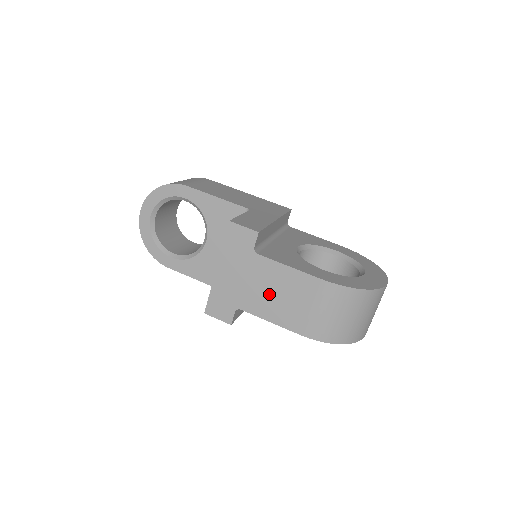
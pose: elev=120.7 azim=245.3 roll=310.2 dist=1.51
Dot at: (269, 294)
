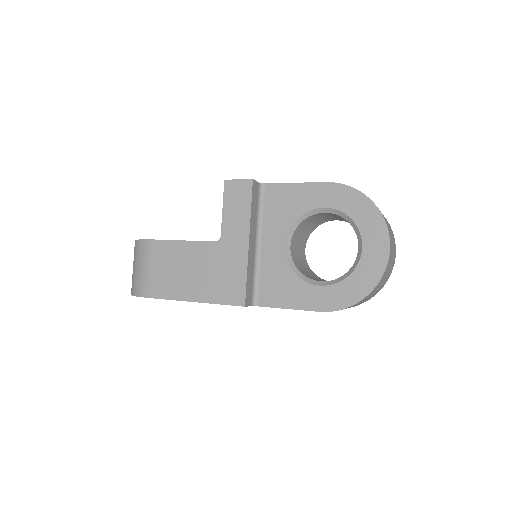
Dot at: occluded
